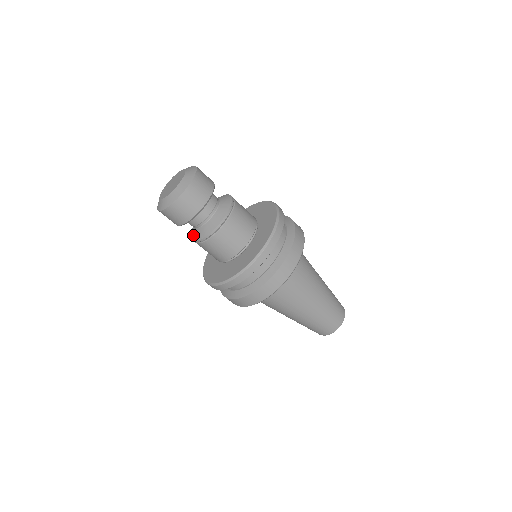
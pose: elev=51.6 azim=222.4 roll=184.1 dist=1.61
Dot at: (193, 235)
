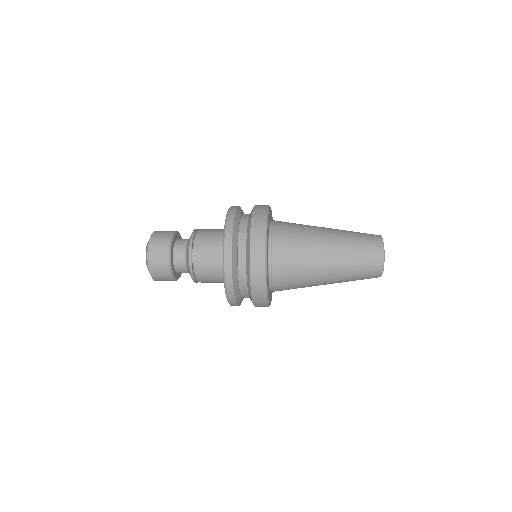
Dot at: occluded
